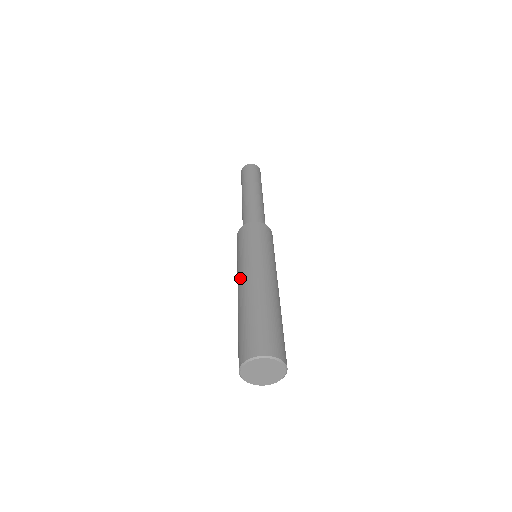
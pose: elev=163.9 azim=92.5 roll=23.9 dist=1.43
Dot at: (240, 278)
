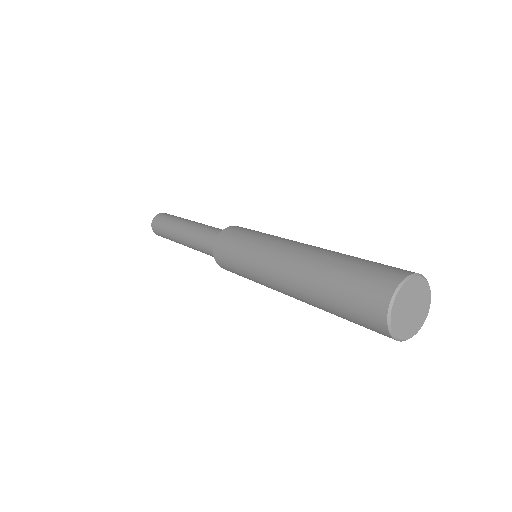
Dot at: (271, 270)
